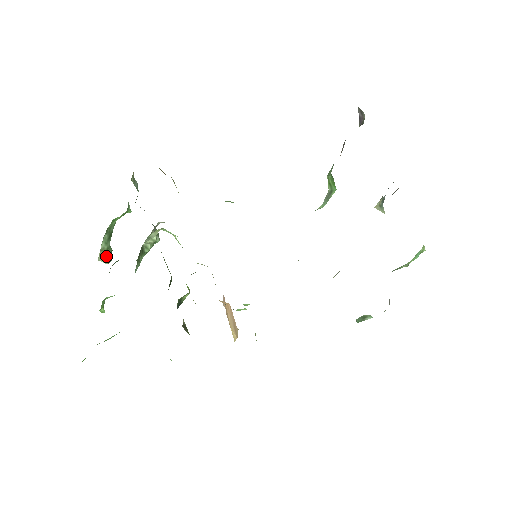
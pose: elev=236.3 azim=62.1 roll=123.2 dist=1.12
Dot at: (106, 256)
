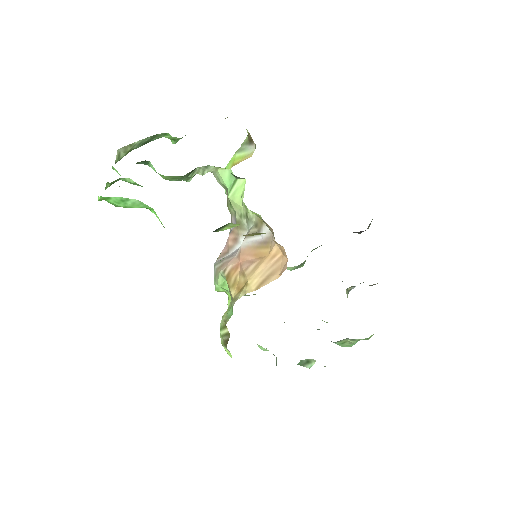
Dot at: (123, 154)
